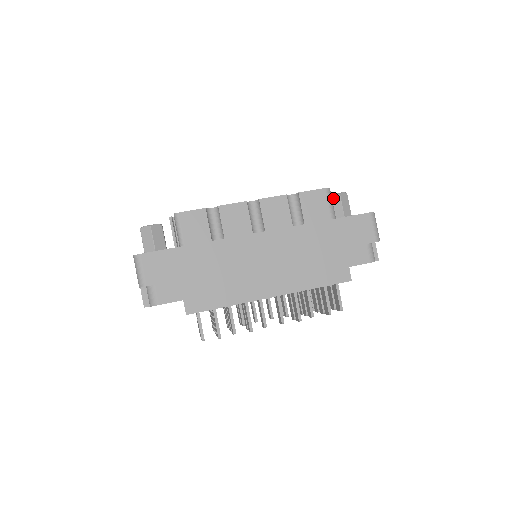
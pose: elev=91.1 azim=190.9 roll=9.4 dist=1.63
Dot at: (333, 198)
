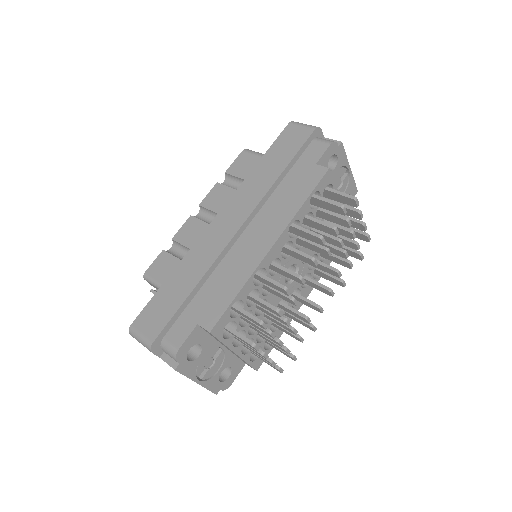
Dot at: occluded
